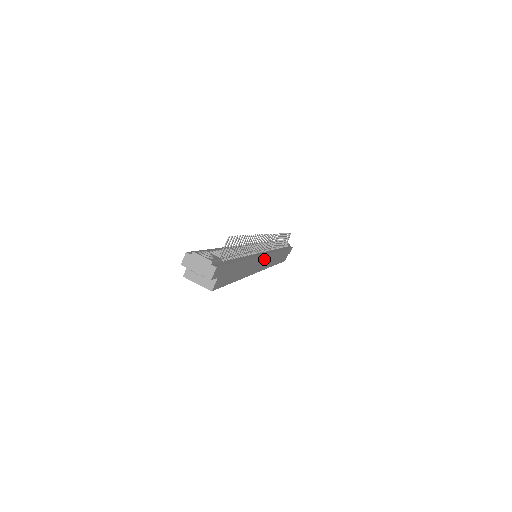
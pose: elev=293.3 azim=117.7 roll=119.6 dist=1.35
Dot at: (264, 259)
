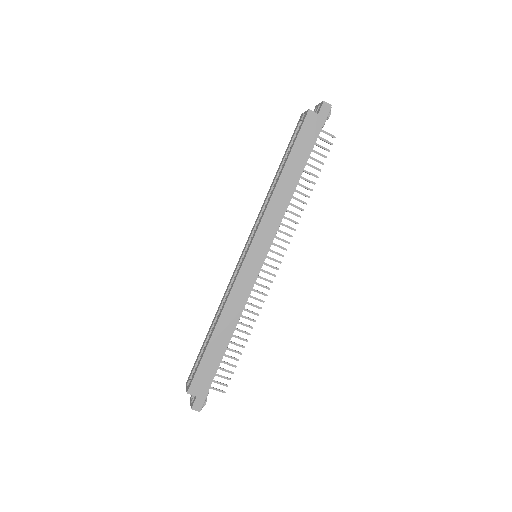
Dot at: (263, 251)
